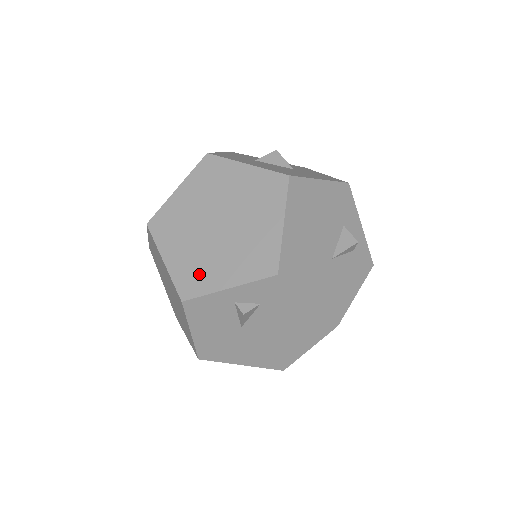
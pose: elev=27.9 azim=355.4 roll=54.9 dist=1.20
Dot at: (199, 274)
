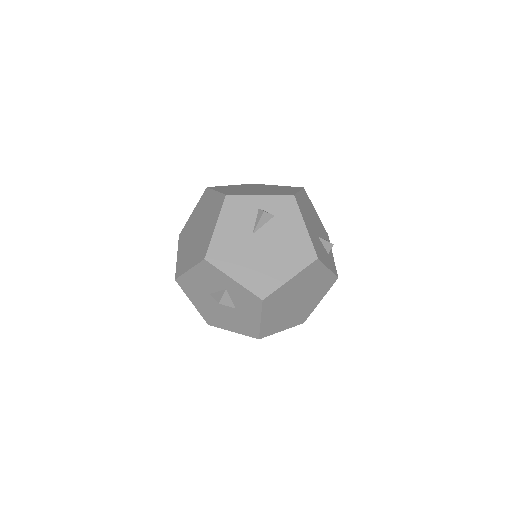
Dot at: (241, 193)
